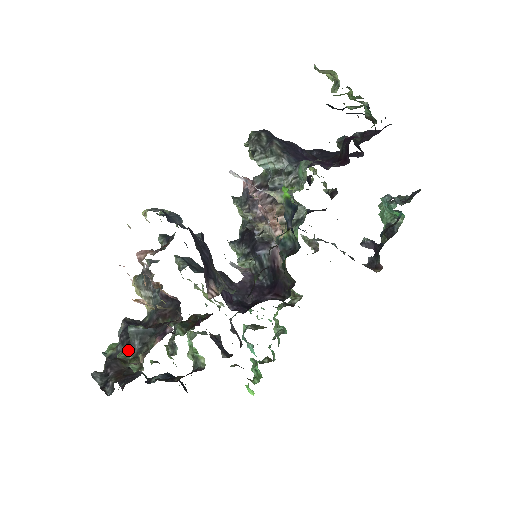
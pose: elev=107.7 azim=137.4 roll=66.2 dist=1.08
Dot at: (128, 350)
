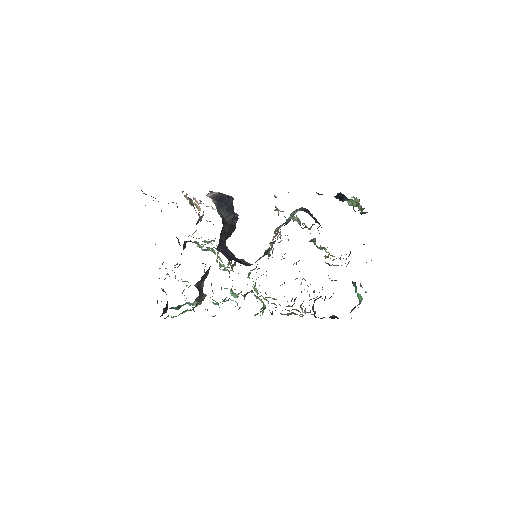
Dot at: occluded
